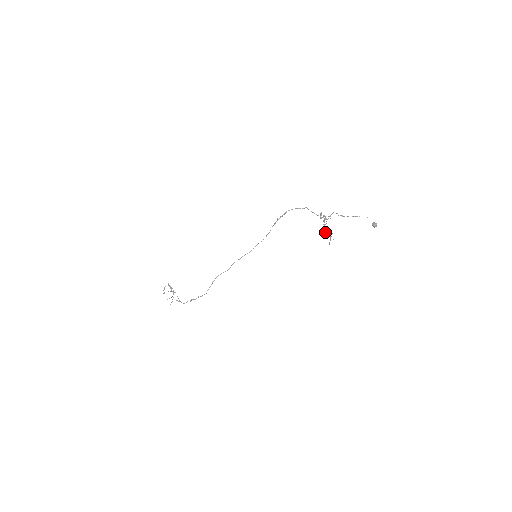
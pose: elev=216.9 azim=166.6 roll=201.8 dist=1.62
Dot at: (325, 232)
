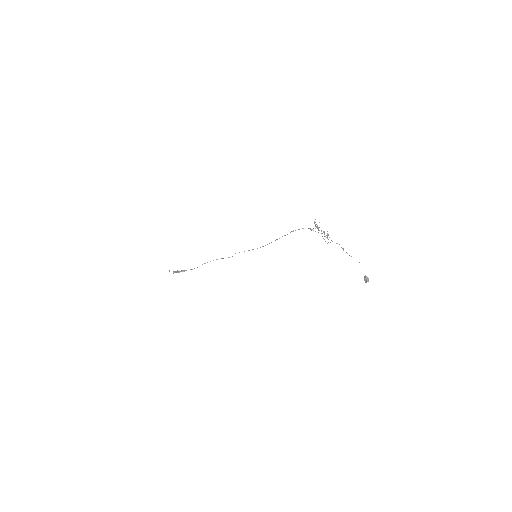
Dot at: occluded
